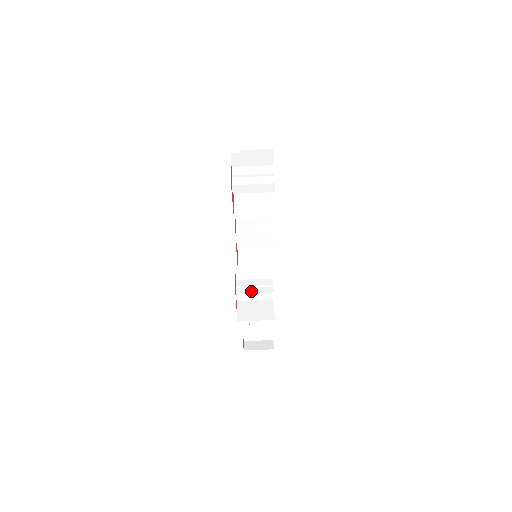
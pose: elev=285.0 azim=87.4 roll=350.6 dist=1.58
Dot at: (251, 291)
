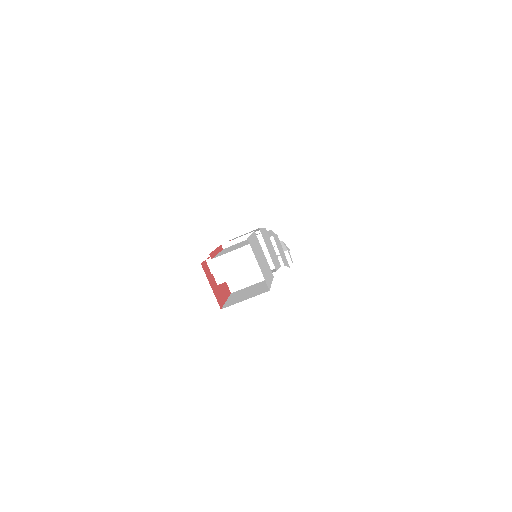
Dot at: occluded
